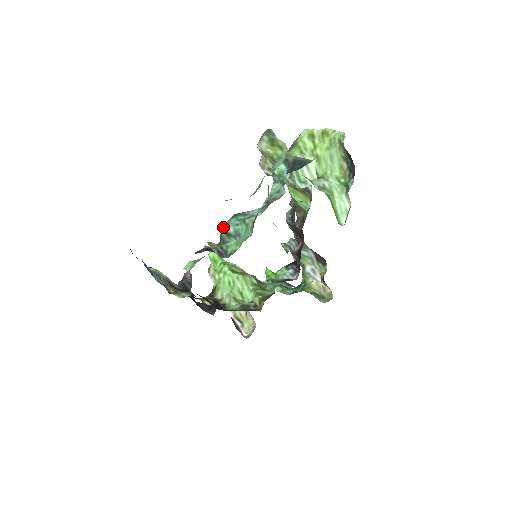
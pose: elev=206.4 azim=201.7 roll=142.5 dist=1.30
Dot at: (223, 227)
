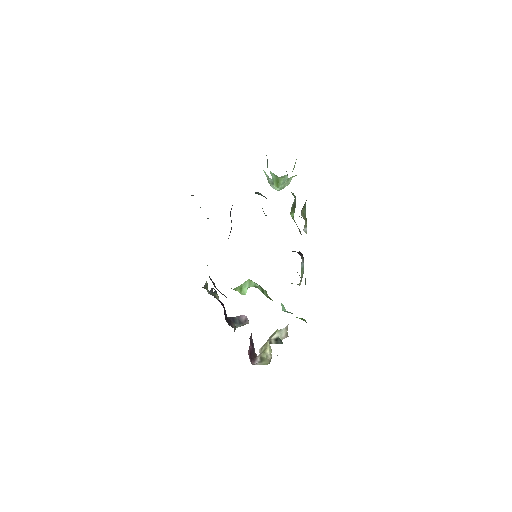
Dot at: occluded
